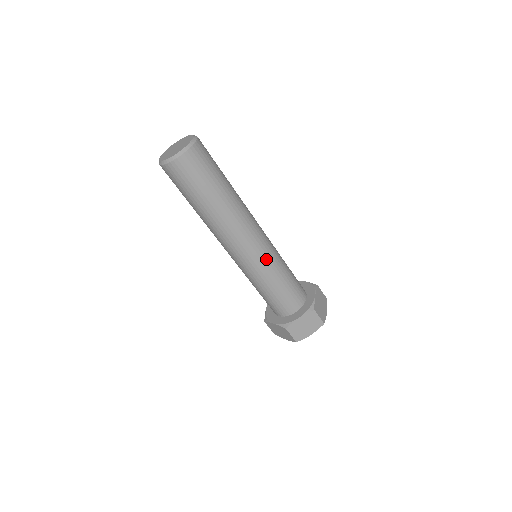
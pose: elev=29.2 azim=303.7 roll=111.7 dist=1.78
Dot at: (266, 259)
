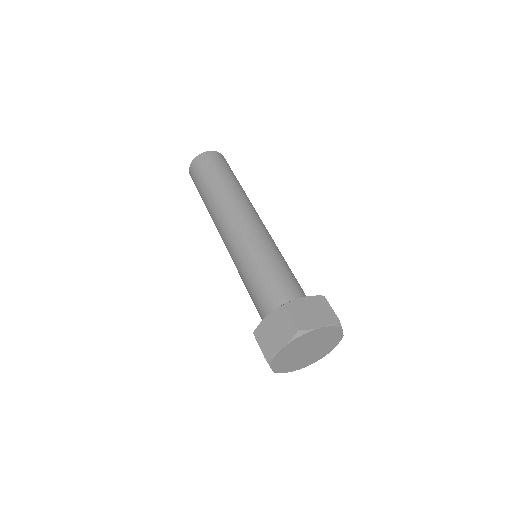
Dot at: (247, 244)
